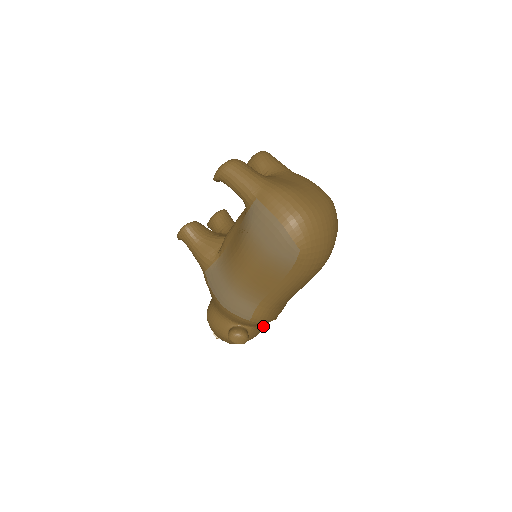
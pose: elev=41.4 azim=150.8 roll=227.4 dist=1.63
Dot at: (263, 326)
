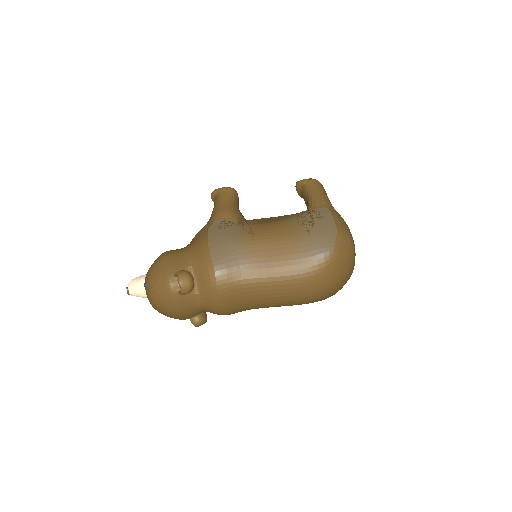
Dot at: (192, 311)
